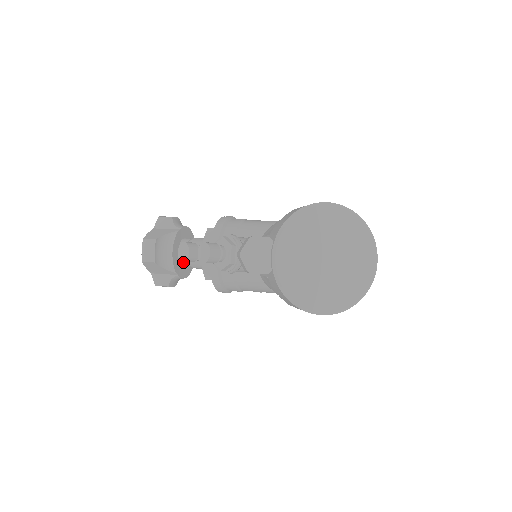
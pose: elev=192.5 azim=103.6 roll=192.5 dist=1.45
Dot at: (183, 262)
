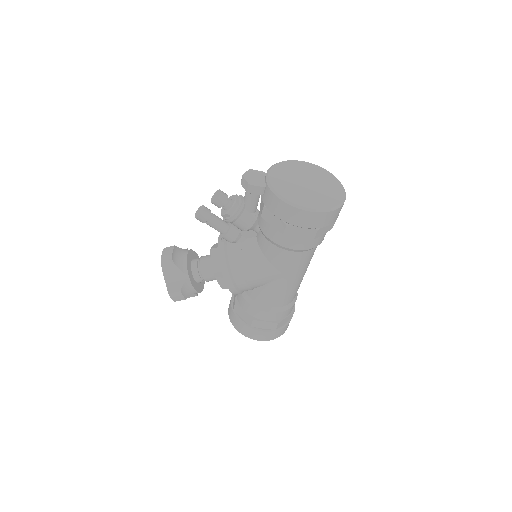
Dot at: (195, 270)
